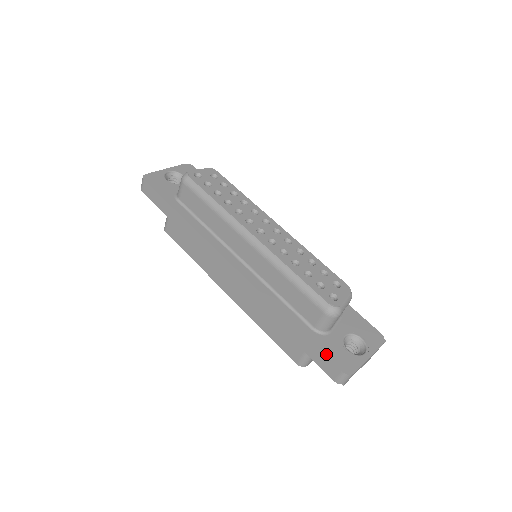
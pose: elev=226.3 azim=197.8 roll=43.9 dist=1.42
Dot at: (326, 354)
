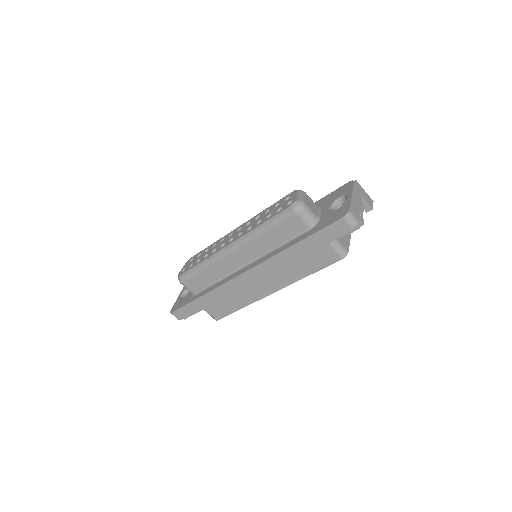
Dot at: (326, 226)
